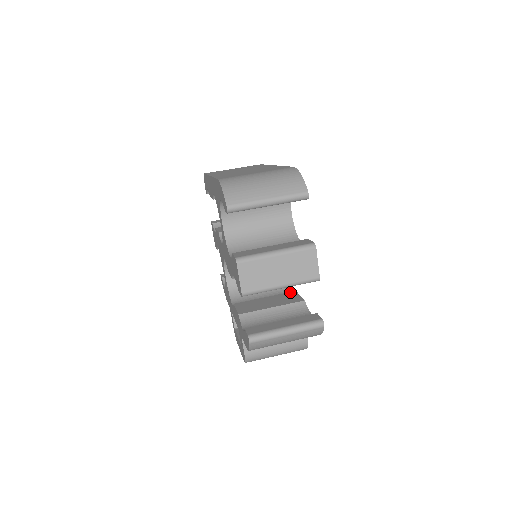
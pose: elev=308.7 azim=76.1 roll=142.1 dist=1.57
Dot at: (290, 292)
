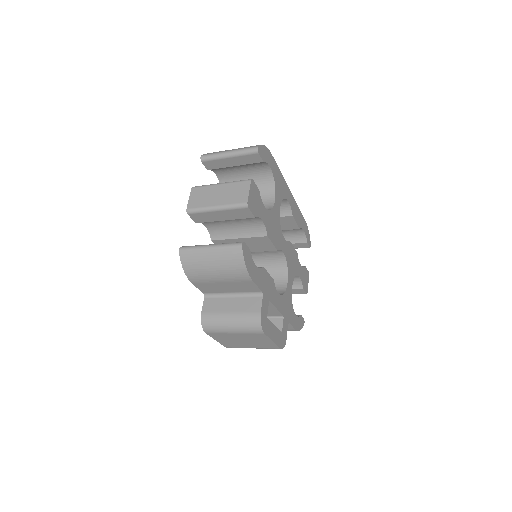
Dot at: occluded
